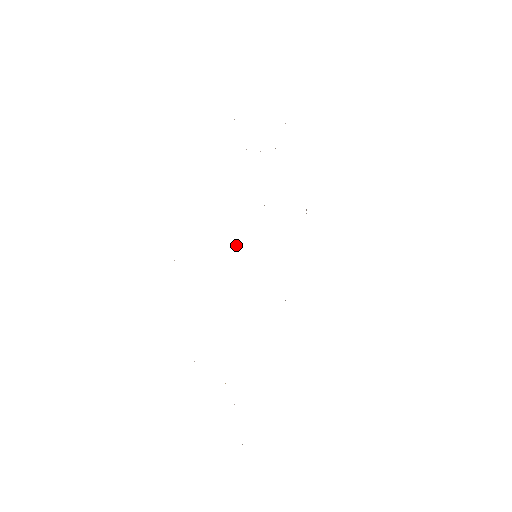
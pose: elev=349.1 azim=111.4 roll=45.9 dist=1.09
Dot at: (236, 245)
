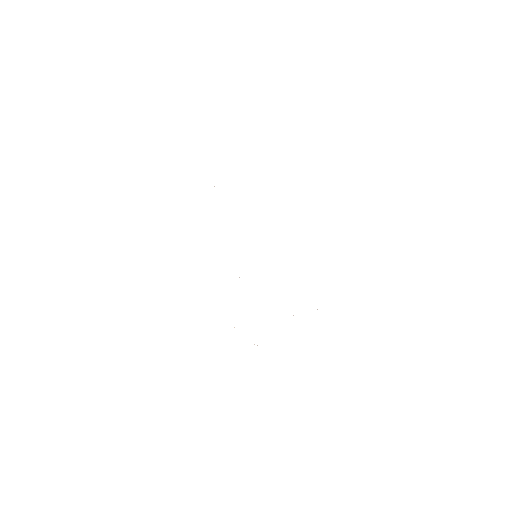
Dot at: occluded
